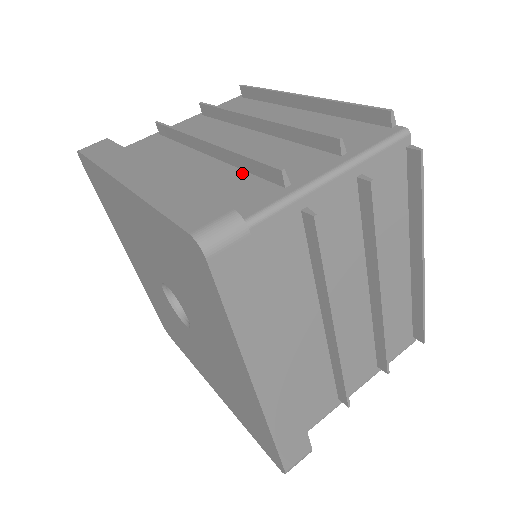
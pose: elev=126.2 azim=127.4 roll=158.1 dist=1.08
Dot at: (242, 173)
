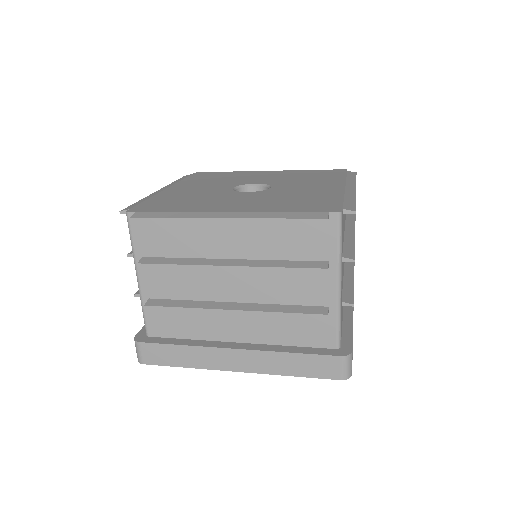
Dot at: occluded
